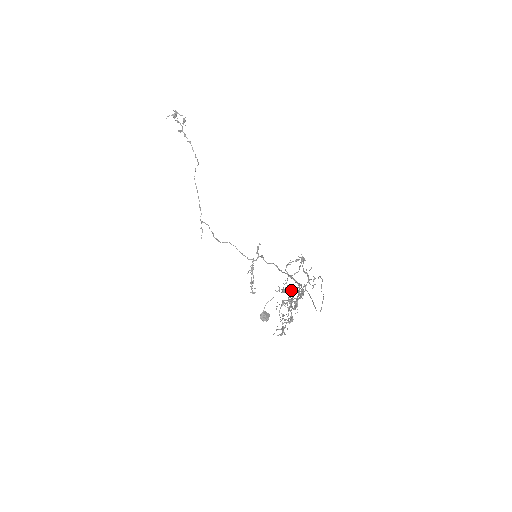
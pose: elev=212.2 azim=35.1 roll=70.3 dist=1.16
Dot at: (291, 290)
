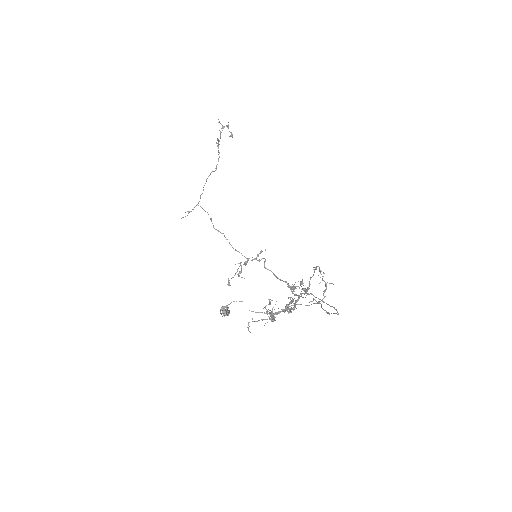
Dot at: occluded
